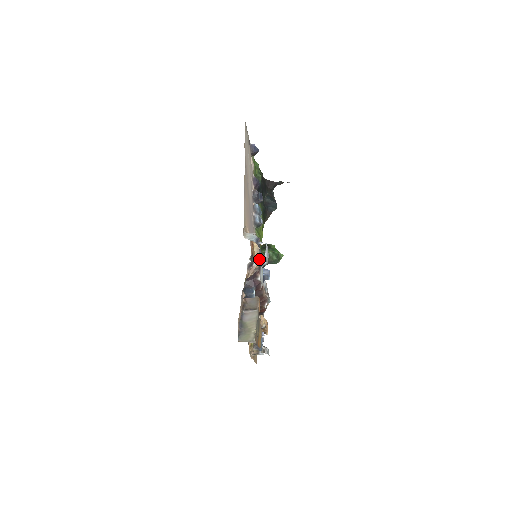
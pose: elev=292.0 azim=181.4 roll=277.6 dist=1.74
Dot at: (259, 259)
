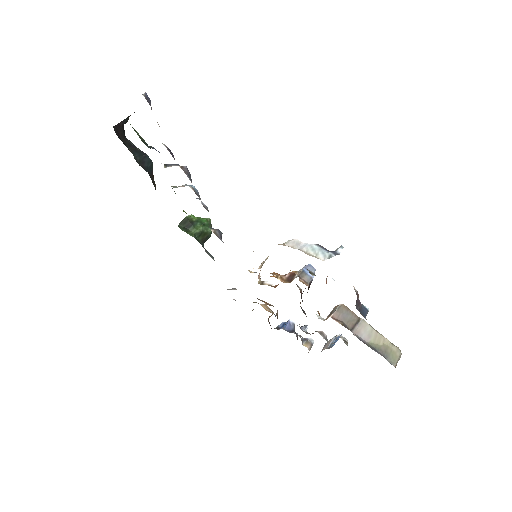
Dot at: (203, 247)
